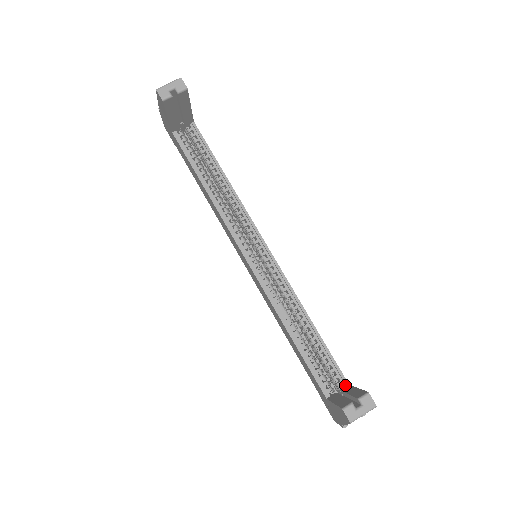
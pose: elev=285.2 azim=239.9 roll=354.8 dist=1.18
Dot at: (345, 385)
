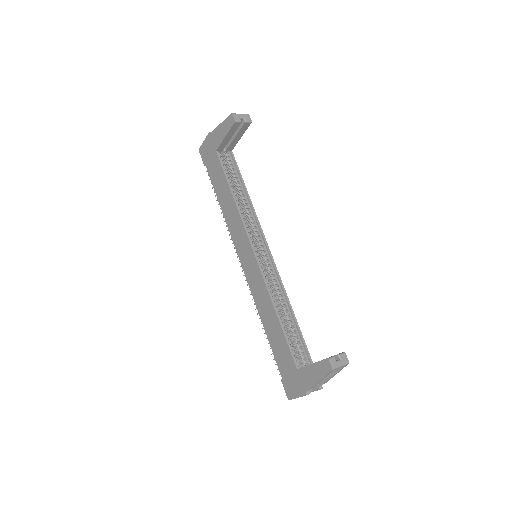
Dot at: occluded
